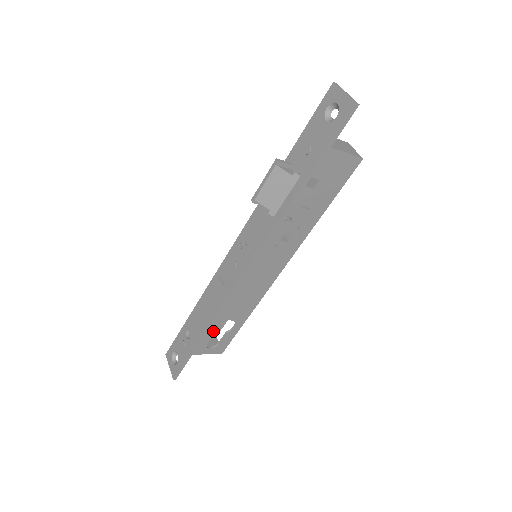
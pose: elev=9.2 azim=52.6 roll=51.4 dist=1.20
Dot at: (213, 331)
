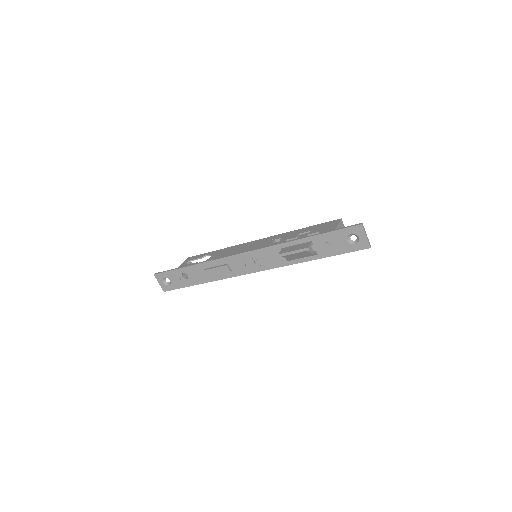
Dot at: occluded
